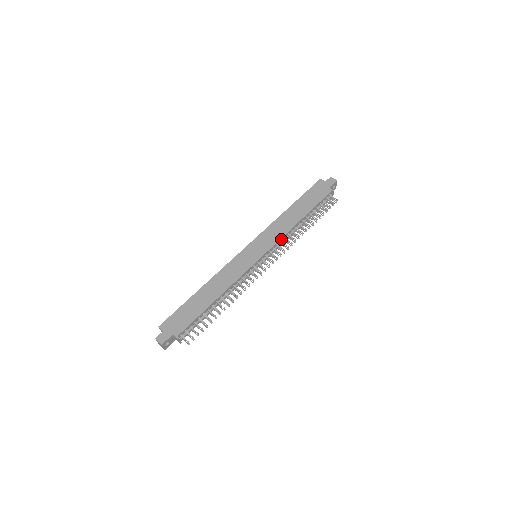
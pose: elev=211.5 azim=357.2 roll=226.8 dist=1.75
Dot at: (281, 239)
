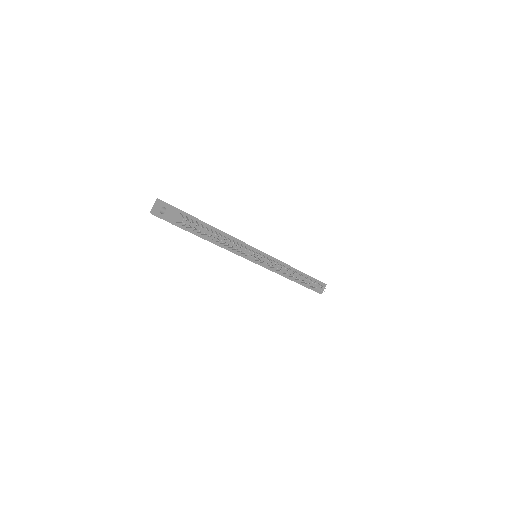
Dot at: (281, 263)
